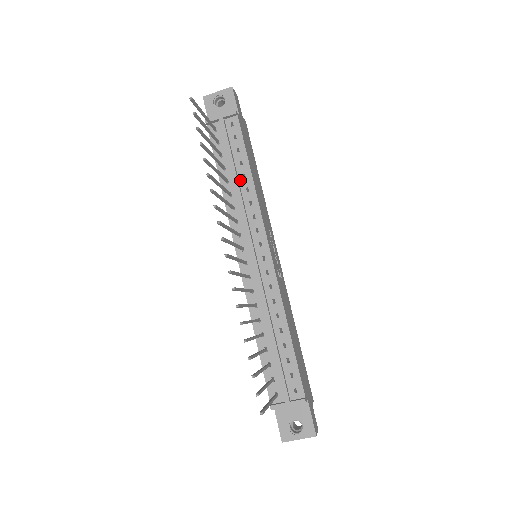
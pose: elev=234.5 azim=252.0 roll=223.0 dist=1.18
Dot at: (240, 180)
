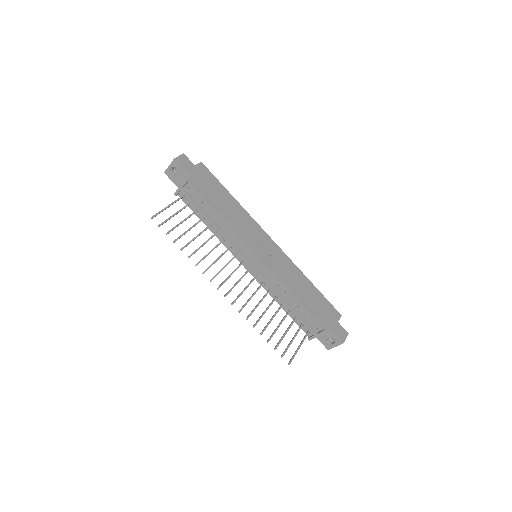
Dot at: (216, 222)
